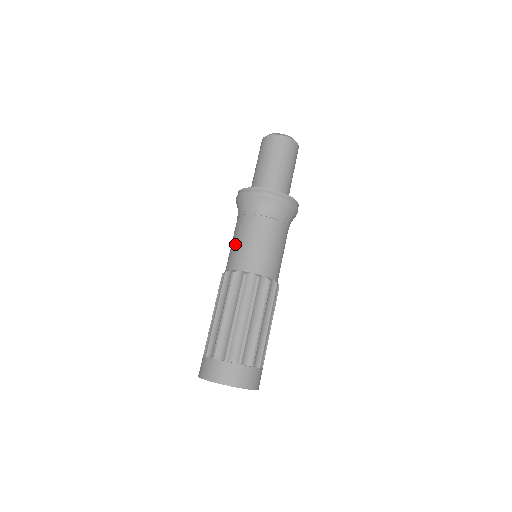
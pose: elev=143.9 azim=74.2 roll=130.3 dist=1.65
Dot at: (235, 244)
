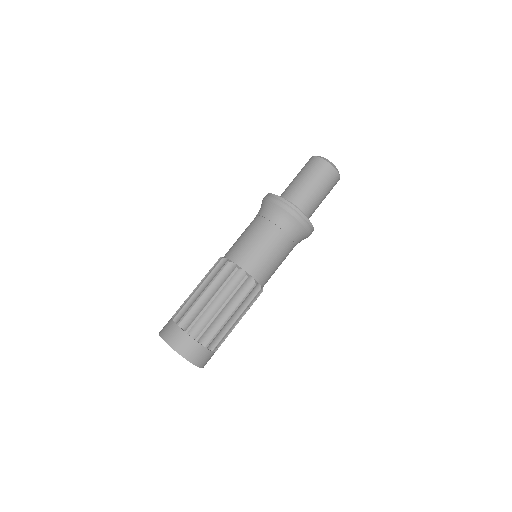
Dot at: (239, 237)
